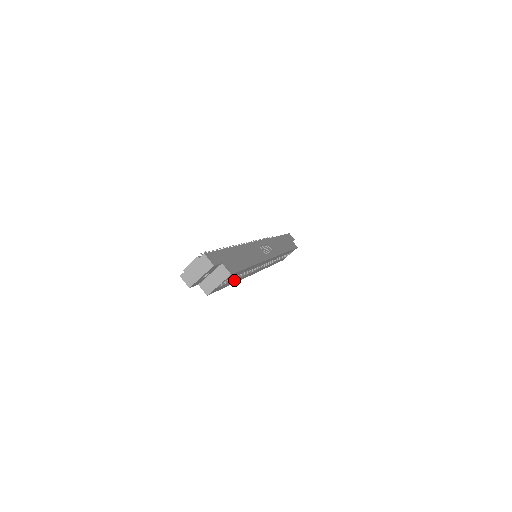
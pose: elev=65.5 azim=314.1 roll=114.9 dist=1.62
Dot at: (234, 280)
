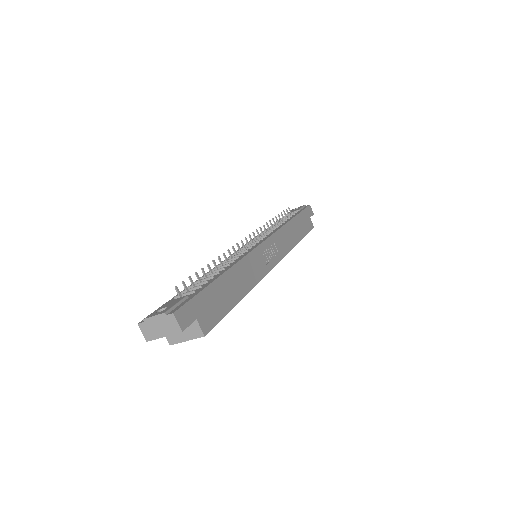
Dot at: occluded
